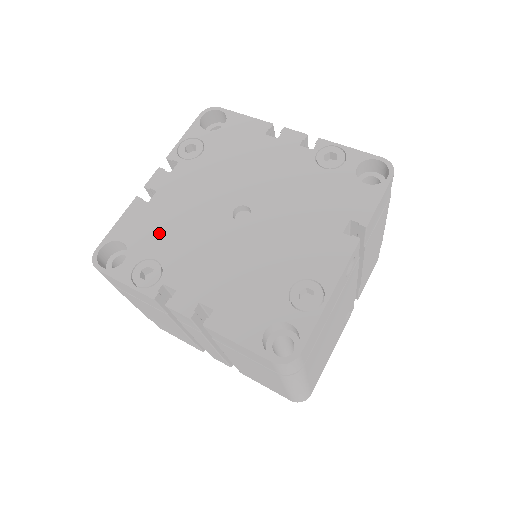
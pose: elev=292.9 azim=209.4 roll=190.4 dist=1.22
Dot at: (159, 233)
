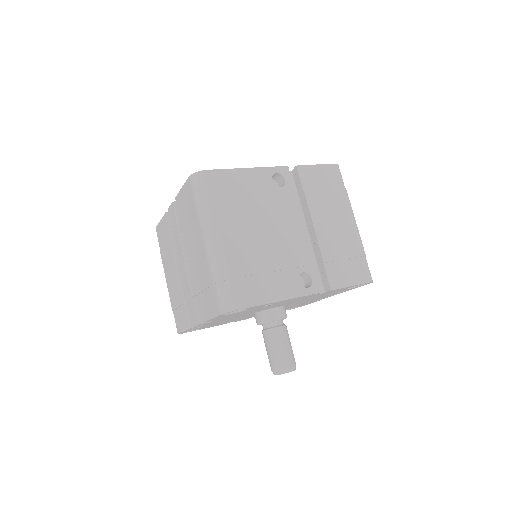
Dot at: occluded
